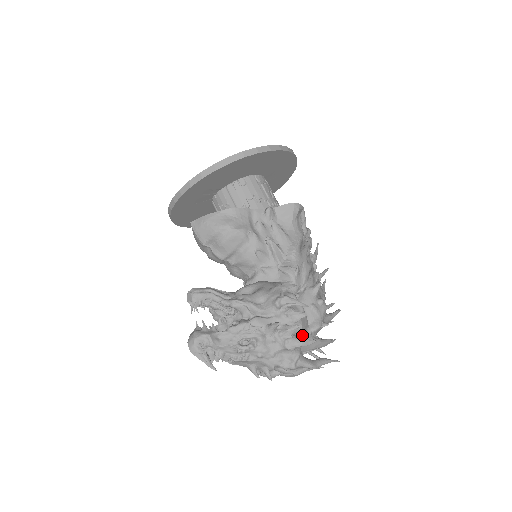
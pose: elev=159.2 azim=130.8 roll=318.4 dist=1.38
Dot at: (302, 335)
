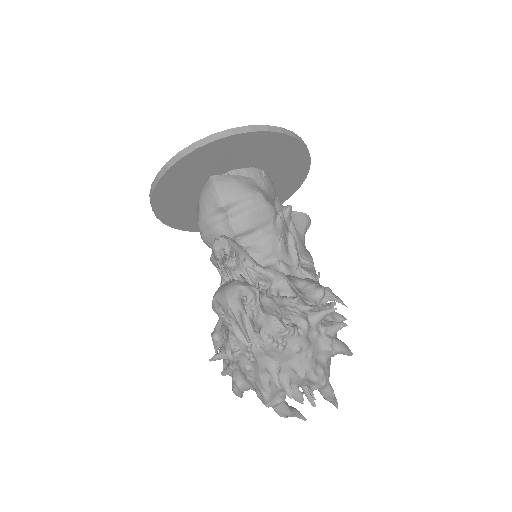
Dot at: occluded
